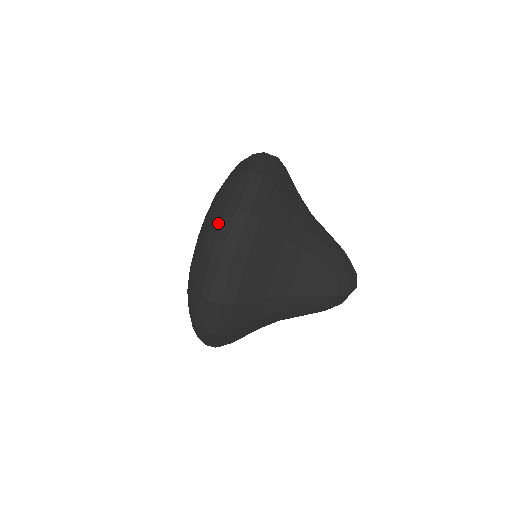
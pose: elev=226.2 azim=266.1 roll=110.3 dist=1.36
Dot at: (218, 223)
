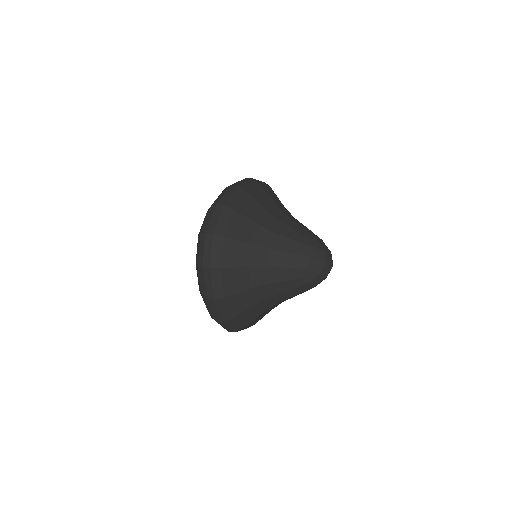
Dot at: (204, 302)
